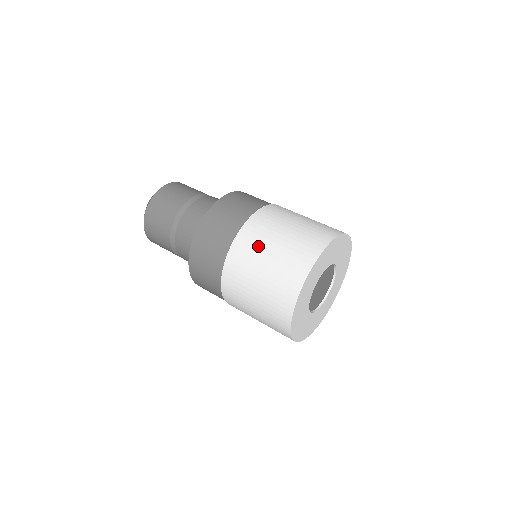
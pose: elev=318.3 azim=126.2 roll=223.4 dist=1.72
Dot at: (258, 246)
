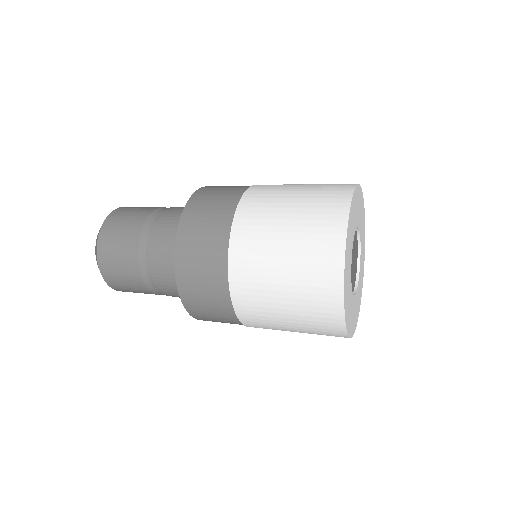
Dot at: occluded
